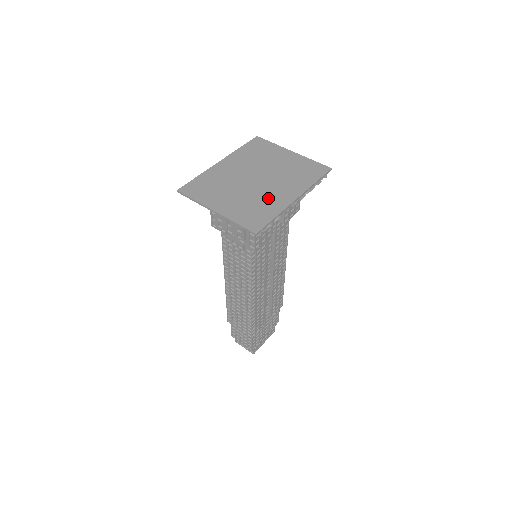
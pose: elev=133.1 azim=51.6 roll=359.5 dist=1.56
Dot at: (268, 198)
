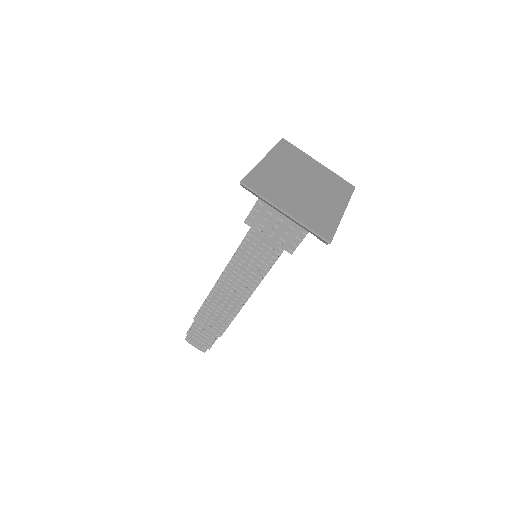
Dot at: (323, 207)
